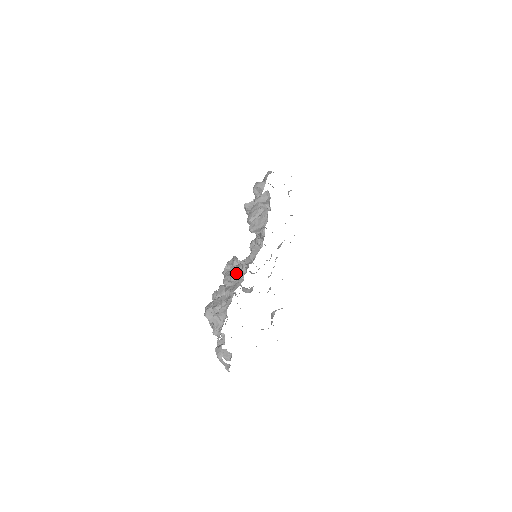
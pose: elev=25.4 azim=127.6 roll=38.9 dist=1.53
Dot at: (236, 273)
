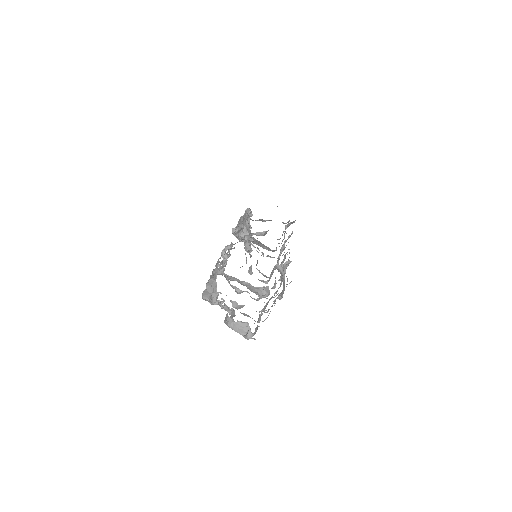
Dot at: occluded
